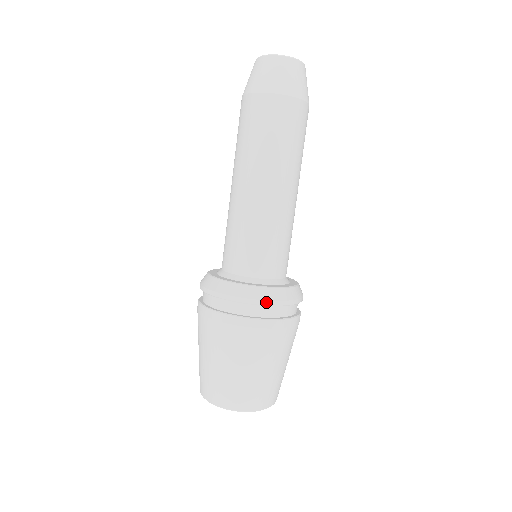
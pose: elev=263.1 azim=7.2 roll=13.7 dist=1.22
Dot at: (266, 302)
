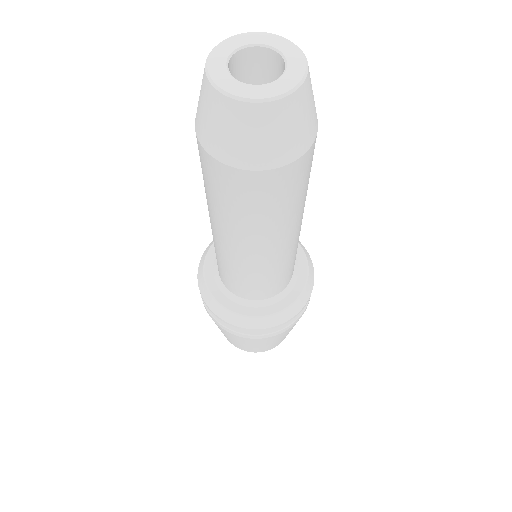
Dot at: occluded
